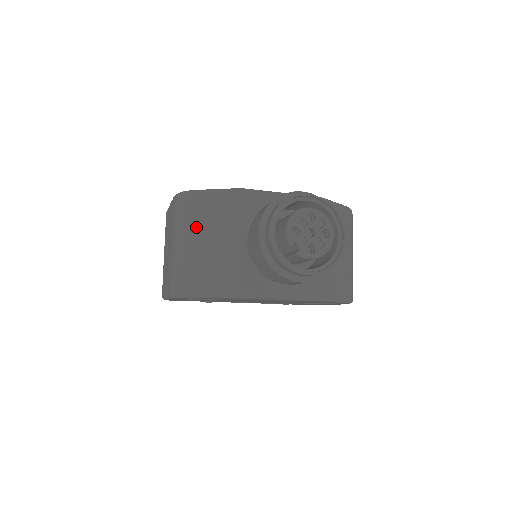
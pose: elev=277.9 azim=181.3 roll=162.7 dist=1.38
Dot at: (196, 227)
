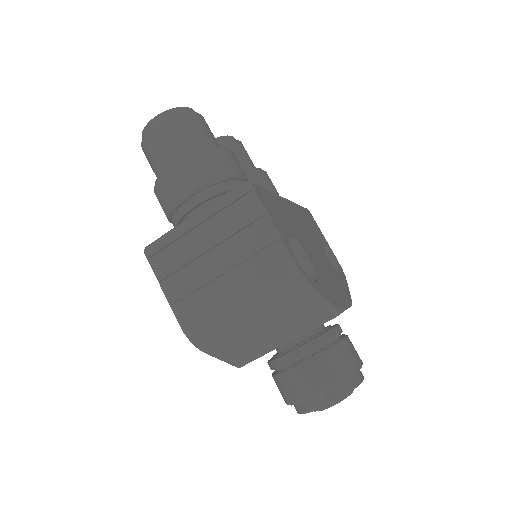
Dot at: (276, 319)
